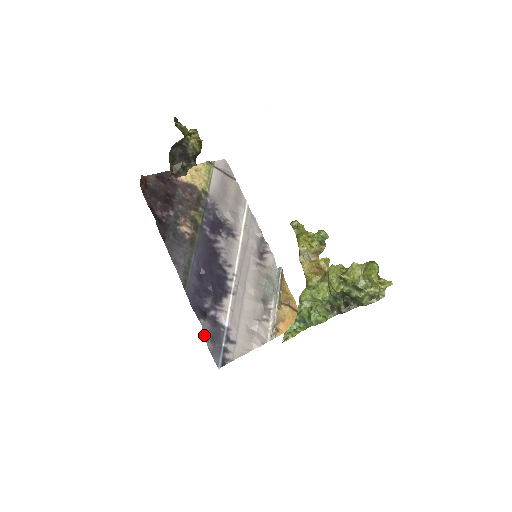
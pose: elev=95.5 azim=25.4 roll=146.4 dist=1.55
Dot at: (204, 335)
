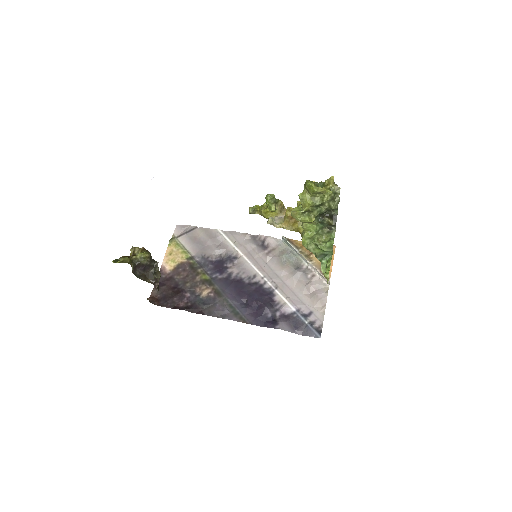
Dot at: occluded
